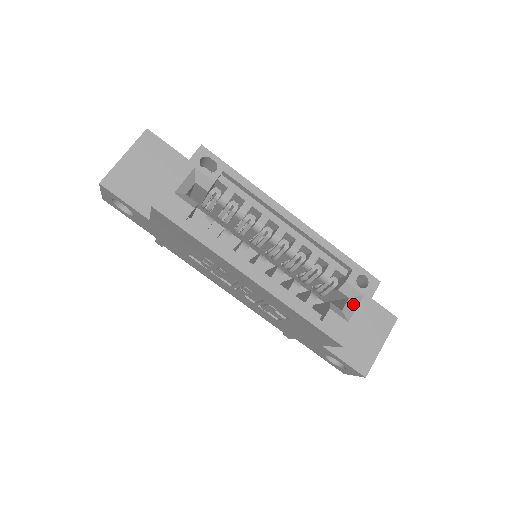
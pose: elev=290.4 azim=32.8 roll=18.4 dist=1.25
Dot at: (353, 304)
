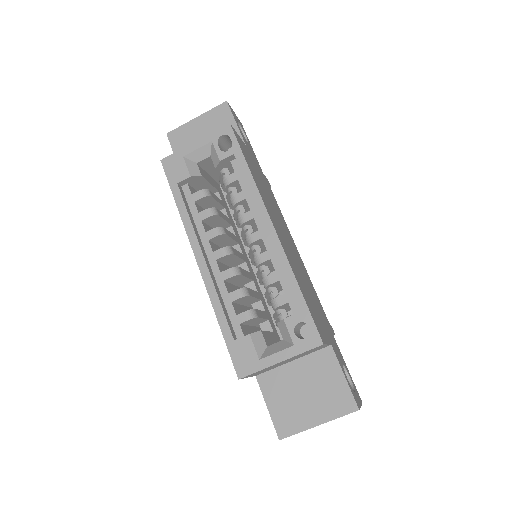
Dot at: (279, 347)
